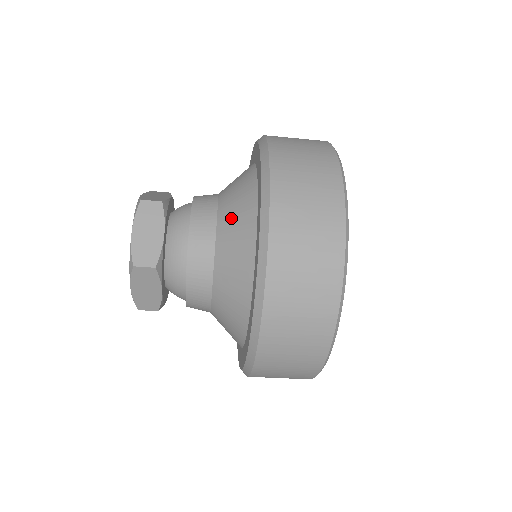
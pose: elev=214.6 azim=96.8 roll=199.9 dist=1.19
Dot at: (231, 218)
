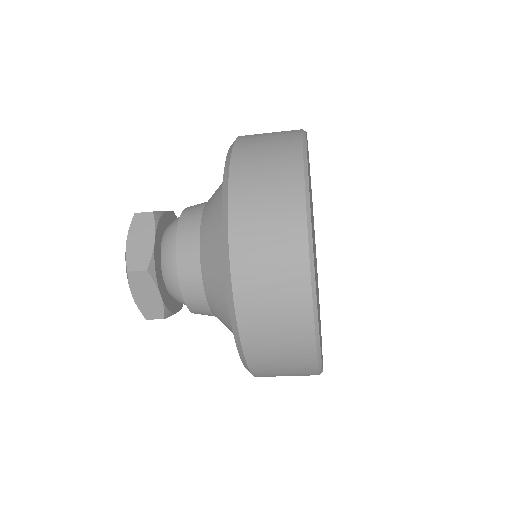
Dot at: (214, 293)
